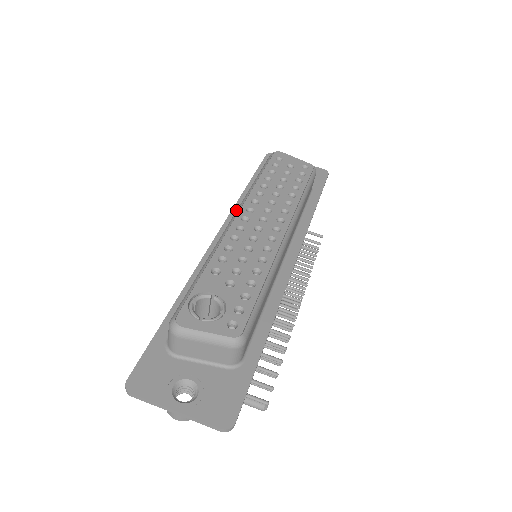
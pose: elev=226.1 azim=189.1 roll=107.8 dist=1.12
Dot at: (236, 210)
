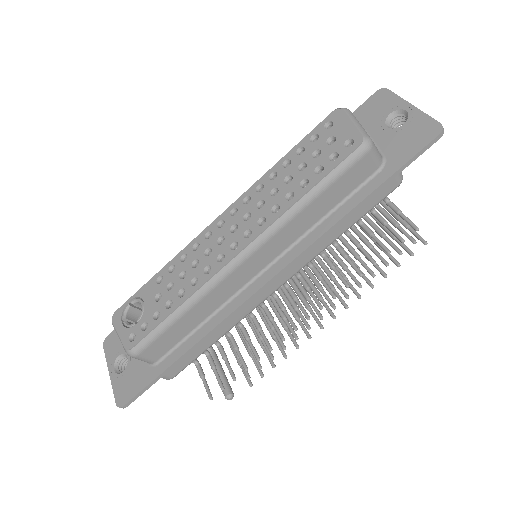
Dot at: occluded
